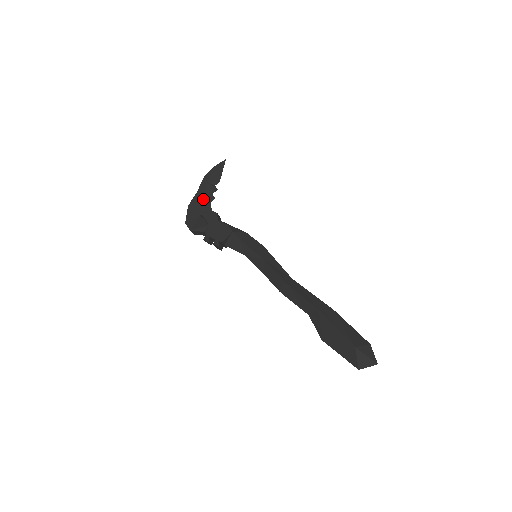
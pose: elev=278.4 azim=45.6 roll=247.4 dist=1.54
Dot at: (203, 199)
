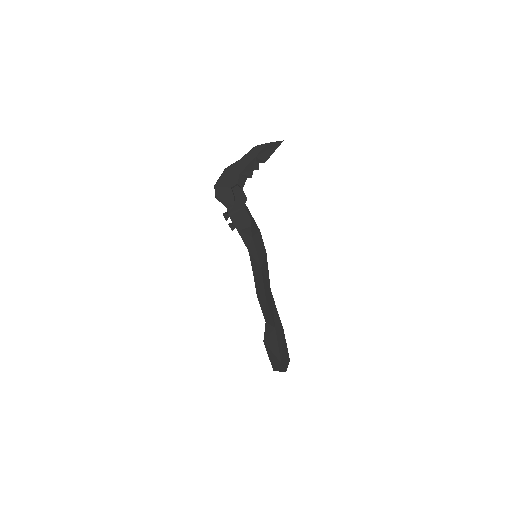
Dot at: (242, 172)
